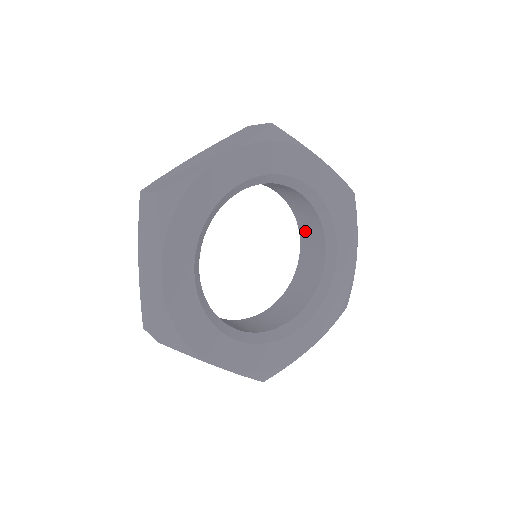
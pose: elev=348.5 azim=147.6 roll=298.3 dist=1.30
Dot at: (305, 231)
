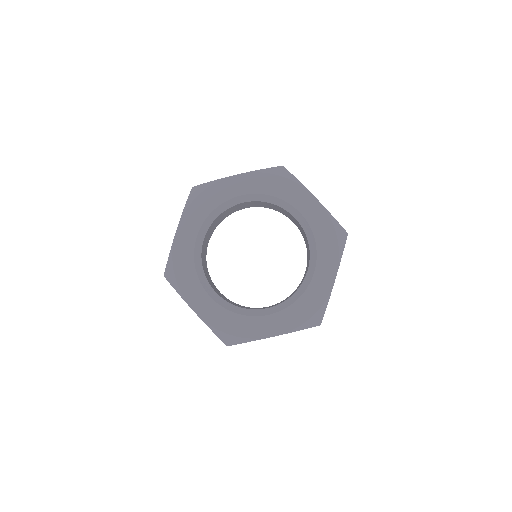
Dot at: occluded
